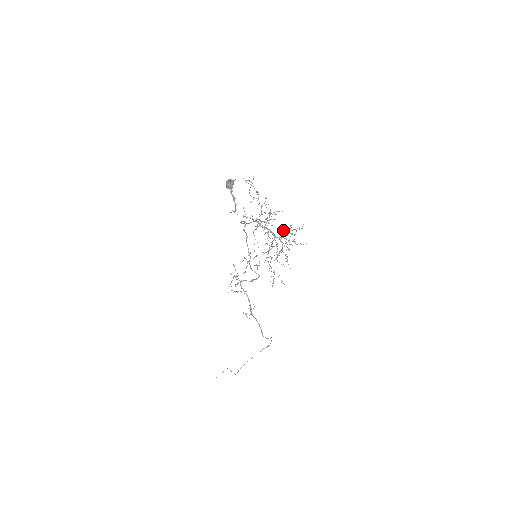
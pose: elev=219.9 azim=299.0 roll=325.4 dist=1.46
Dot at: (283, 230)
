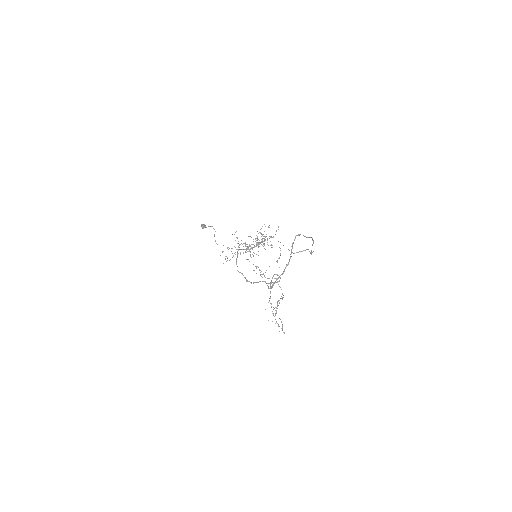
Dot at: occluded
